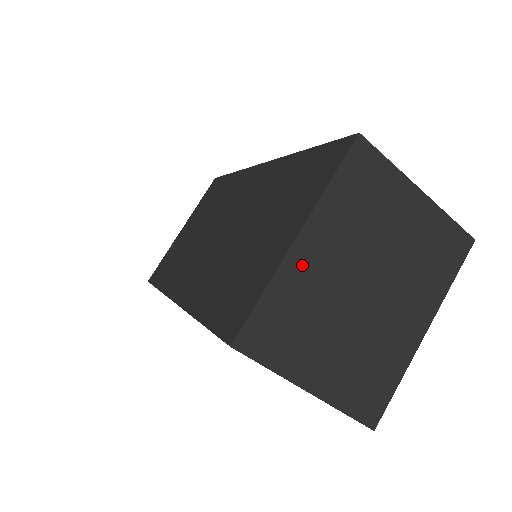
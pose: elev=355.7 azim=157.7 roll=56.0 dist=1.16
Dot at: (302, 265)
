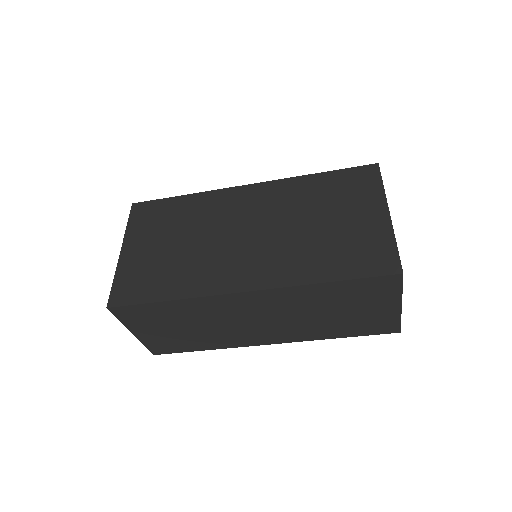
Dot at: occluded
